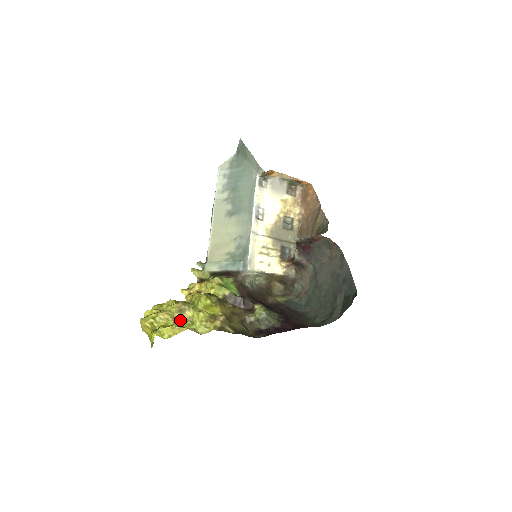
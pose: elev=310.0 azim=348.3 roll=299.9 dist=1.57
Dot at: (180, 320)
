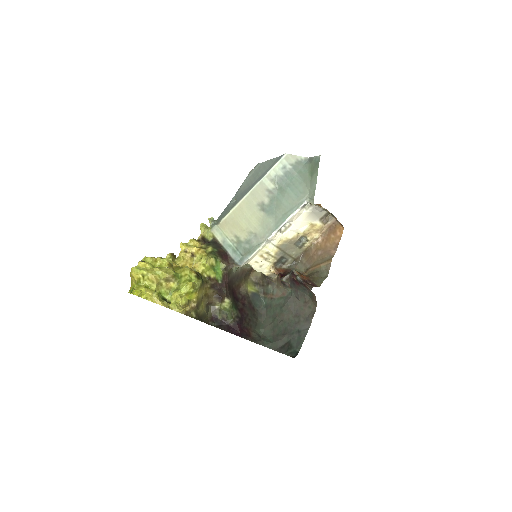
Dot at: (162, 286)
